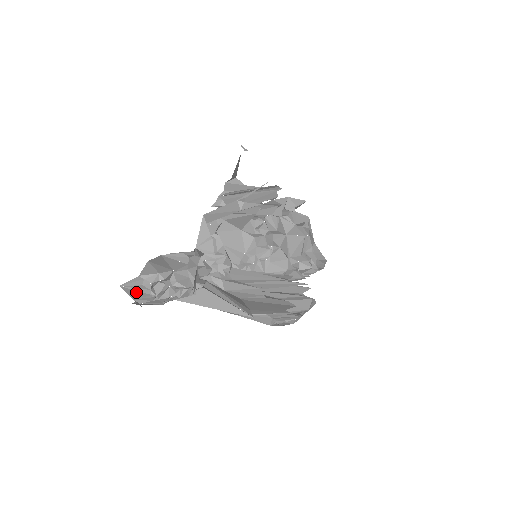
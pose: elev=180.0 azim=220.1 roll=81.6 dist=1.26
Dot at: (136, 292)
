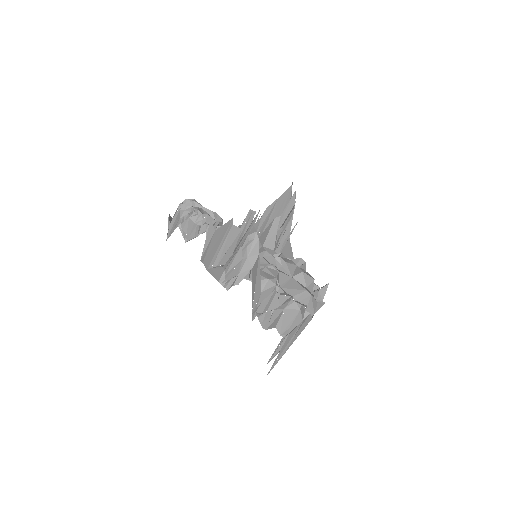
Dot at: occluded
